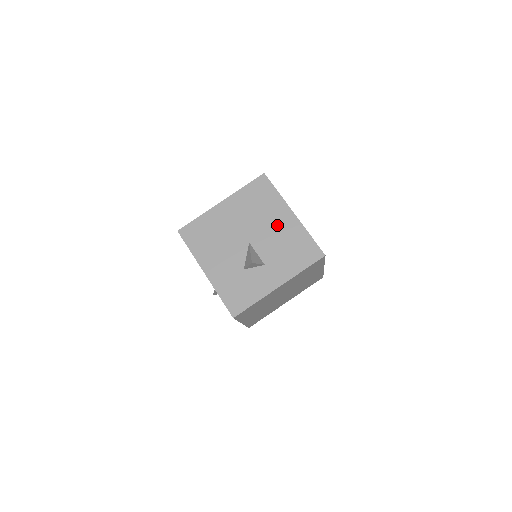
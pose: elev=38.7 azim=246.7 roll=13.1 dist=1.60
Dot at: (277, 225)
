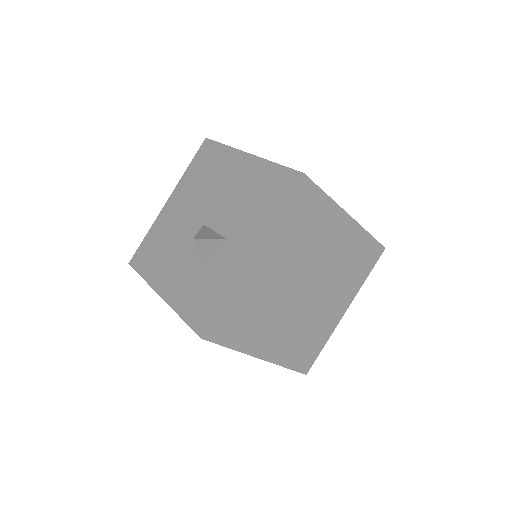
Dot at: (231, 181)
